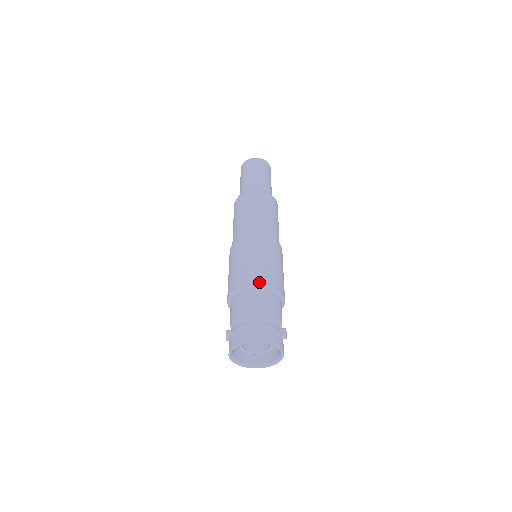
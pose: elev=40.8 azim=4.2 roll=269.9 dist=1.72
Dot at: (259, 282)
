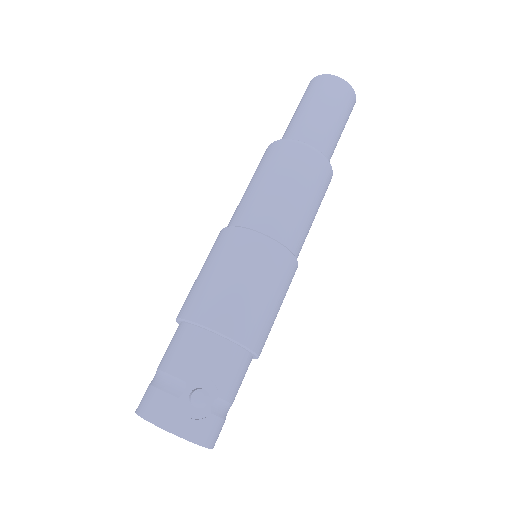
Dot at: (180, 313)
